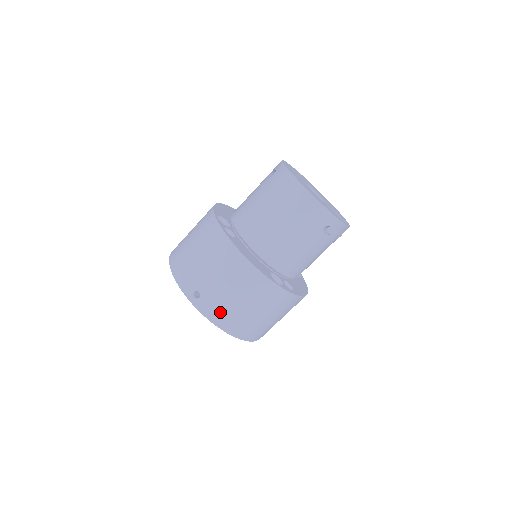
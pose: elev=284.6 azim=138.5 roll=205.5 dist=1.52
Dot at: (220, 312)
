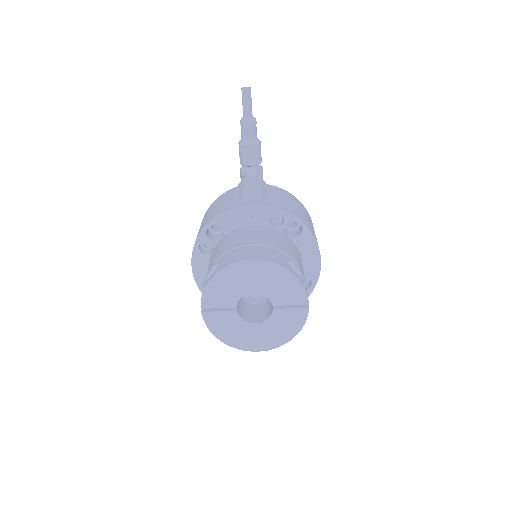
Dot at: occluded
